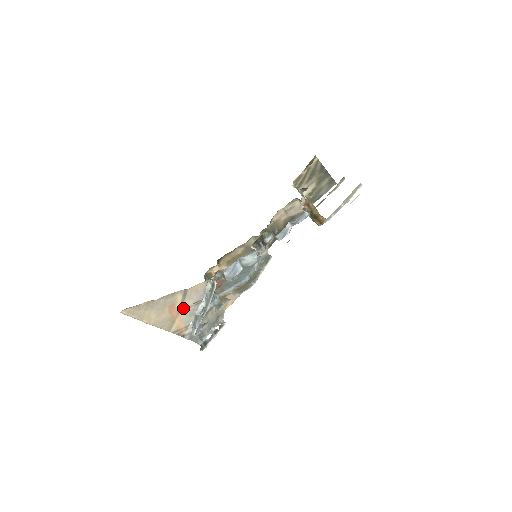
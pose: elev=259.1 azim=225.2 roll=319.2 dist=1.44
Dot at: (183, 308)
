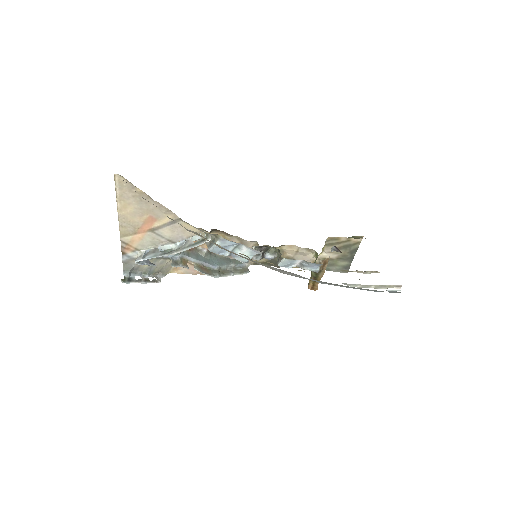
Dot at: (157, 231)
